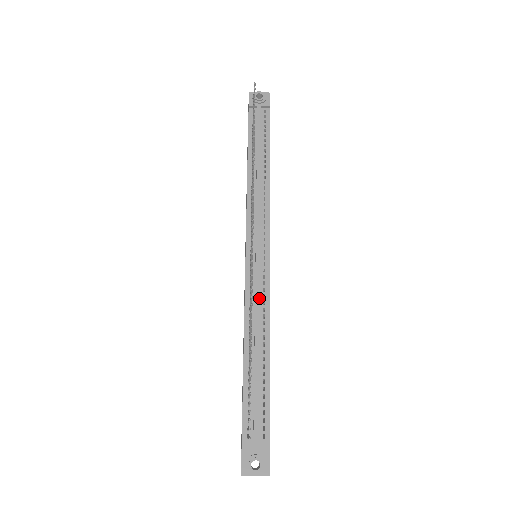
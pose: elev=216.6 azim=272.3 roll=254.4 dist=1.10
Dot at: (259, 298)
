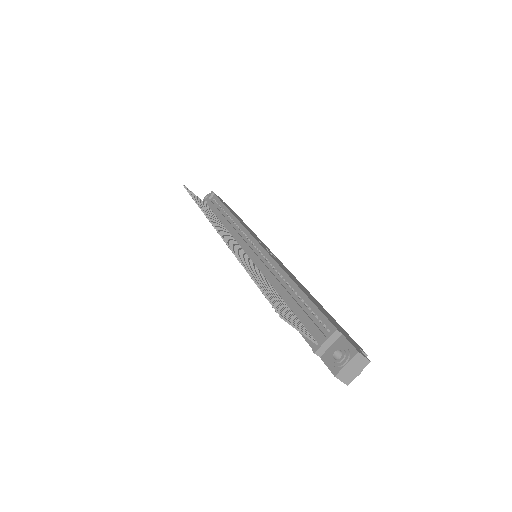
Dot at: (264, 265)
